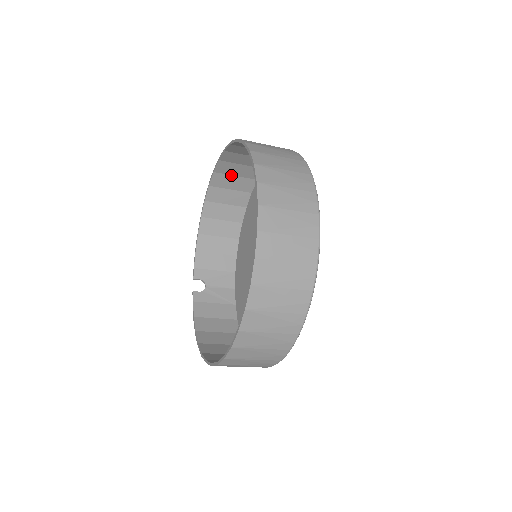
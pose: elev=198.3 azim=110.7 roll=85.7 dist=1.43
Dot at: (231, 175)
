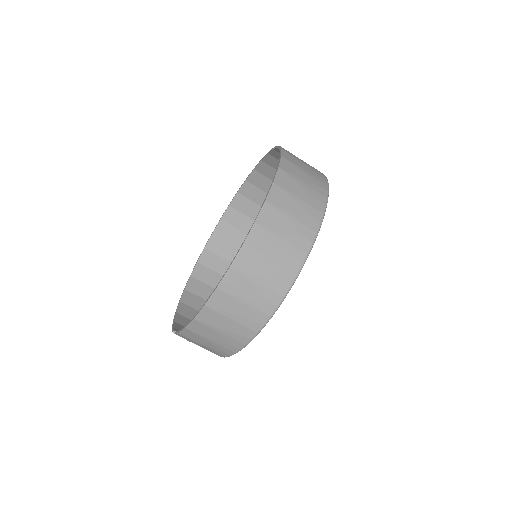
Dot at: (211, 270)
